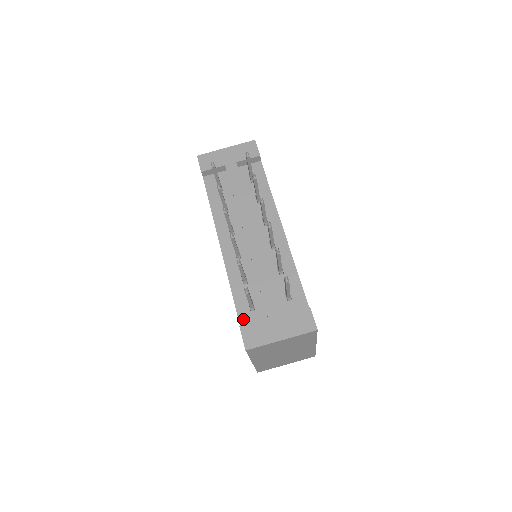
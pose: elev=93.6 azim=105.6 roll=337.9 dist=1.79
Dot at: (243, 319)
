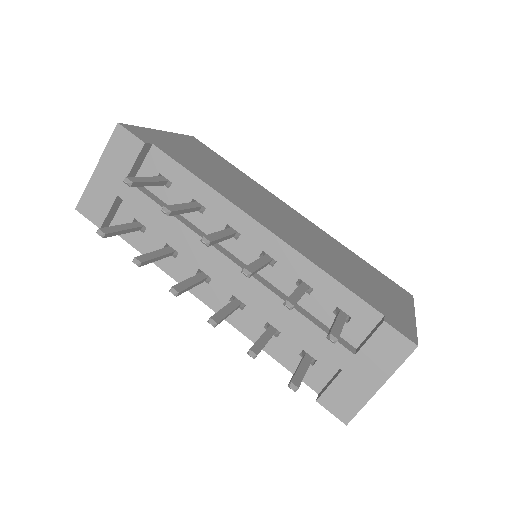
Dot at: (311, 381)
